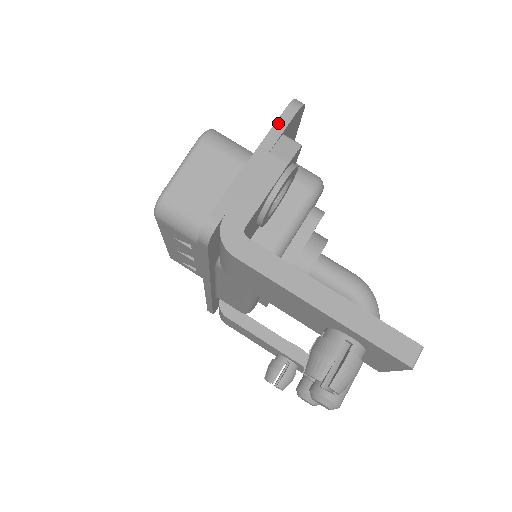
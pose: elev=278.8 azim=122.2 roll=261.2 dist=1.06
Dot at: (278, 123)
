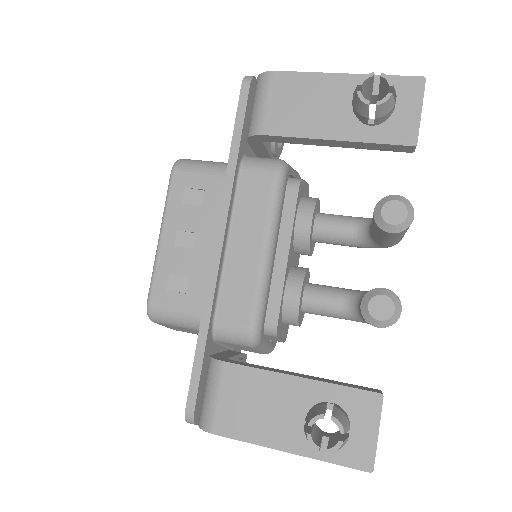
Dot at: occluded
